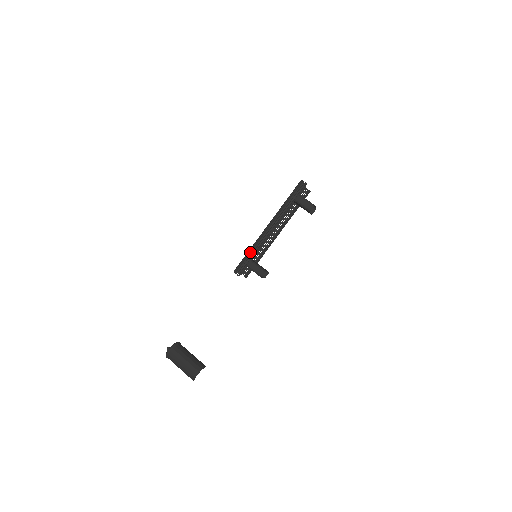
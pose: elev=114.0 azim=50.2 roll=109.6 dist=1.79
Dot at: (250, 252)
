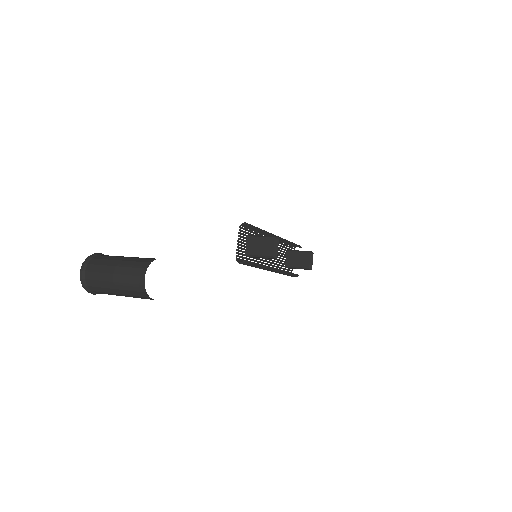
Dot at: occluded
